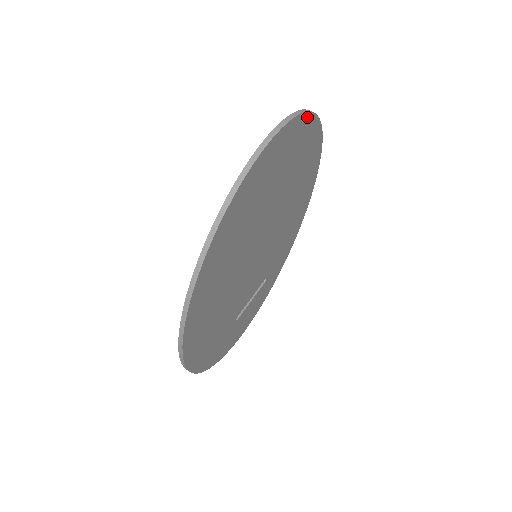
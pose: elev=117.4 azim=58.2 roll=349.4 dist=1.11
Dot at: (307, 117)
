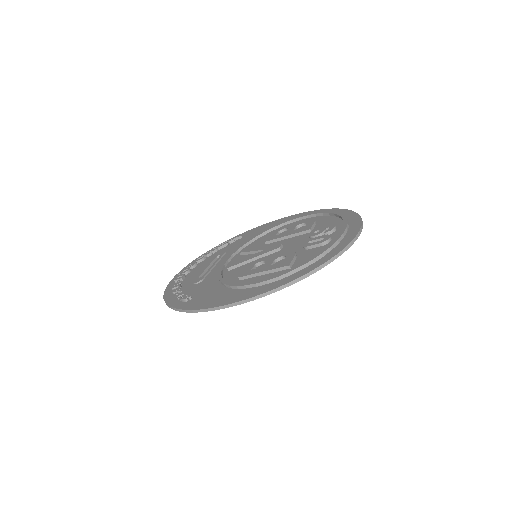
Dot at: occluded
